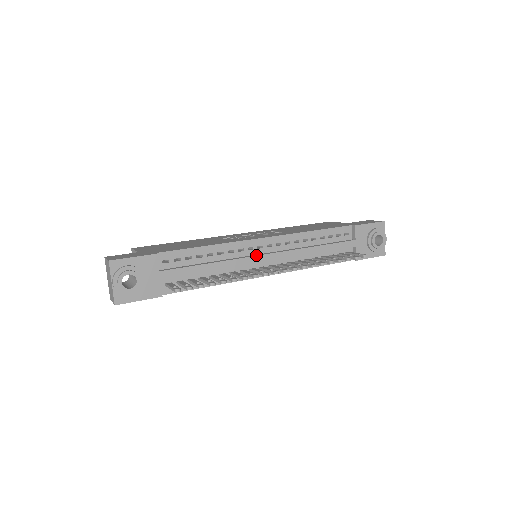
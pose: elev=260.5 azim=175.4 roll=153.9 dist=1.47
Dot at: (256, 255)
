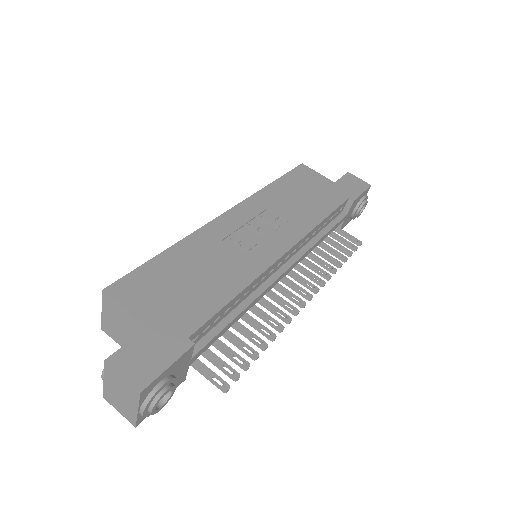
Dot at: (277, 277)
